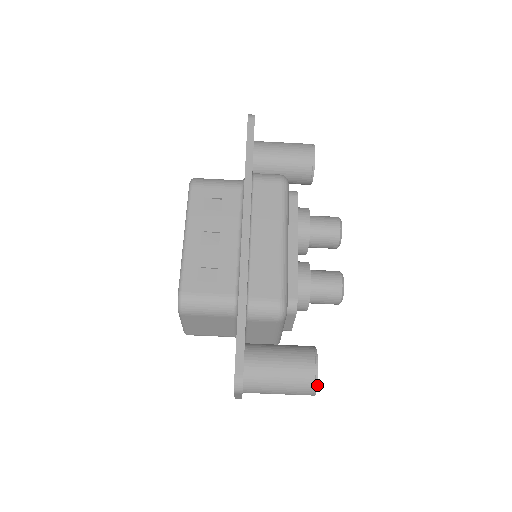
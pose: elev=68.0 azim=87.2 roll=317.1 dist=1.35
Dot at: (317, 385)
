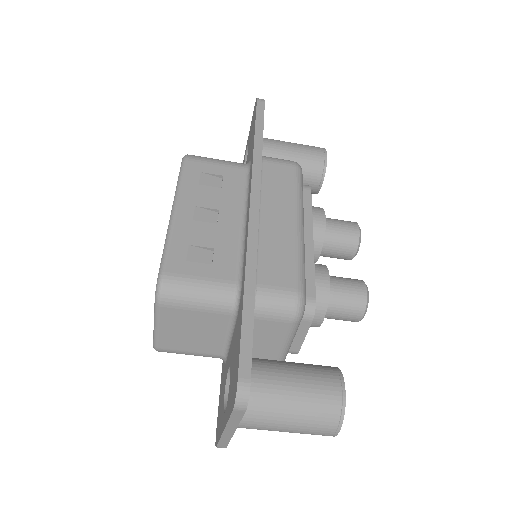
Dot at: occluded
